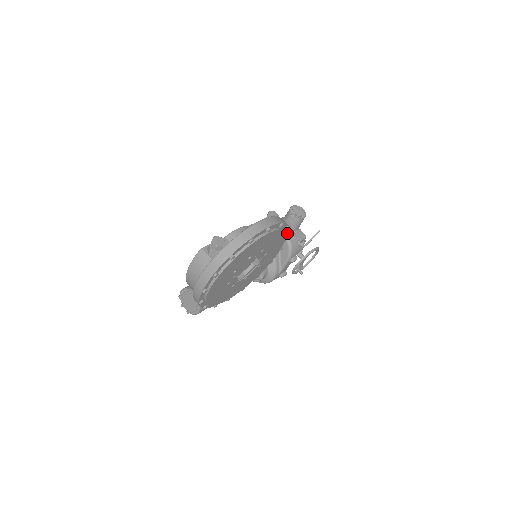
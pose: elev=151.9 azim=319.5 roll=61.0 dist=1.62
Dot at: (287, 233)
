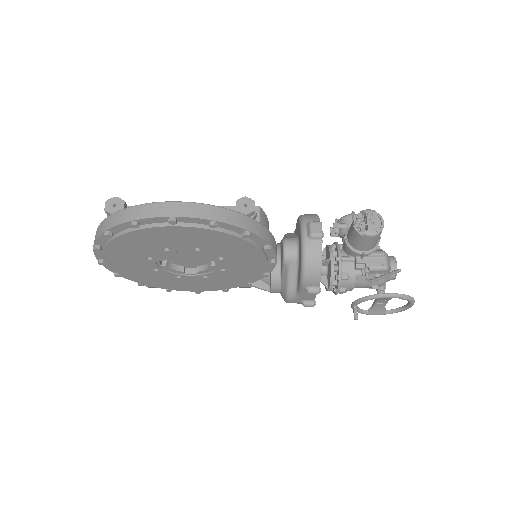
Dot at: (266, 243)
